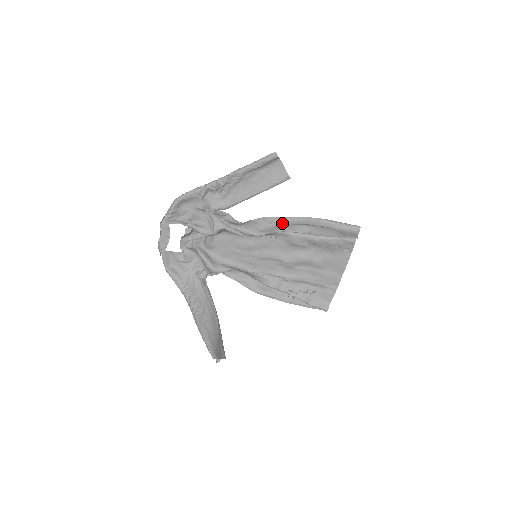
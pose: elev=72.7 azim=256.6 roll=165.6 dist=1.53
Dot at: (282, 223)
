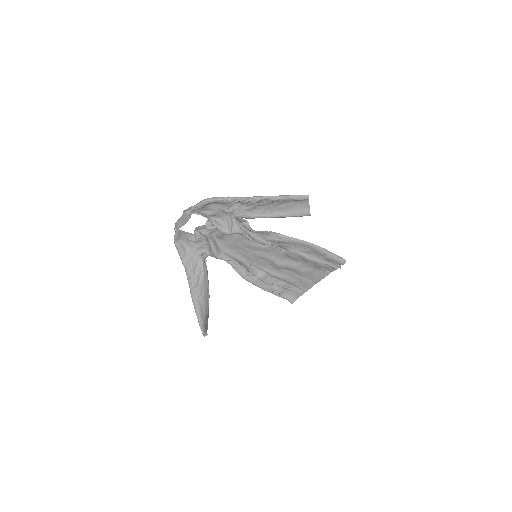
Dot at: (288, 241)
